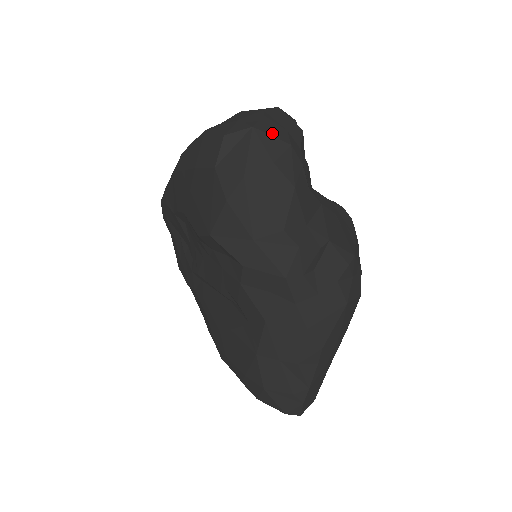
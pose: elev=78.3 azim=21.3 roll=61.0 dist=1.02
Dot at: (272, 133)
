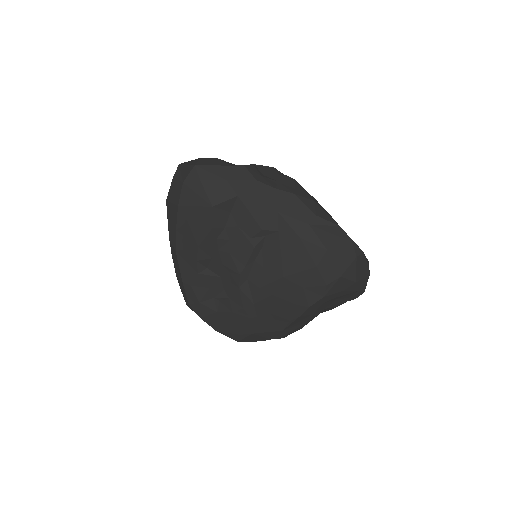
Dot at: occluded
